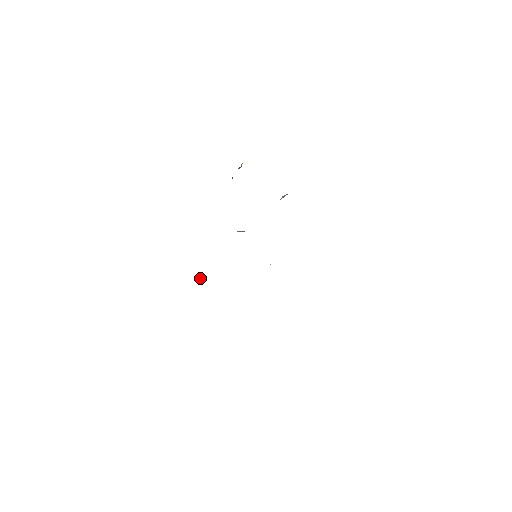
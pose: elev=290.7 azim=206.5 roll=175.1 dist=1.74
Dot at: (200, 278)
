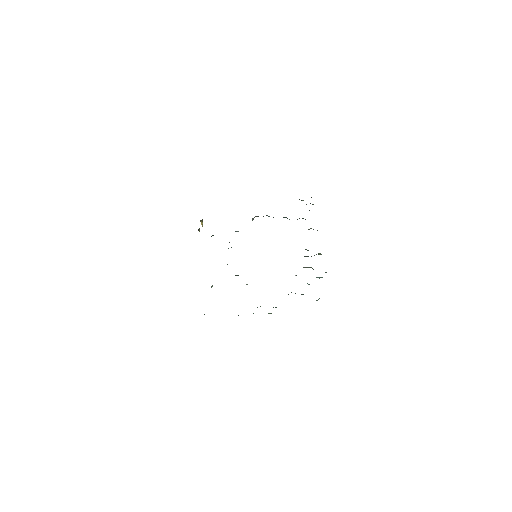
Dot at: occluded
